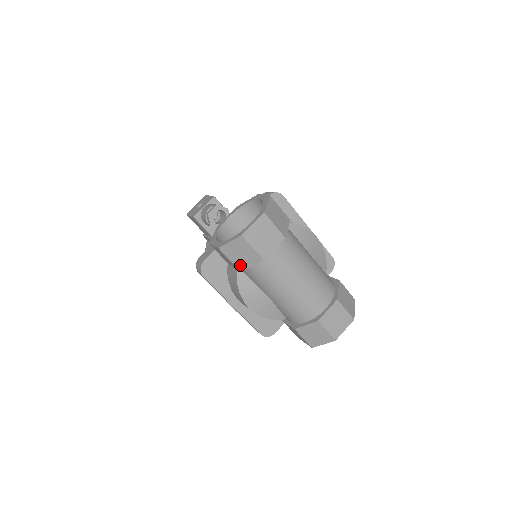
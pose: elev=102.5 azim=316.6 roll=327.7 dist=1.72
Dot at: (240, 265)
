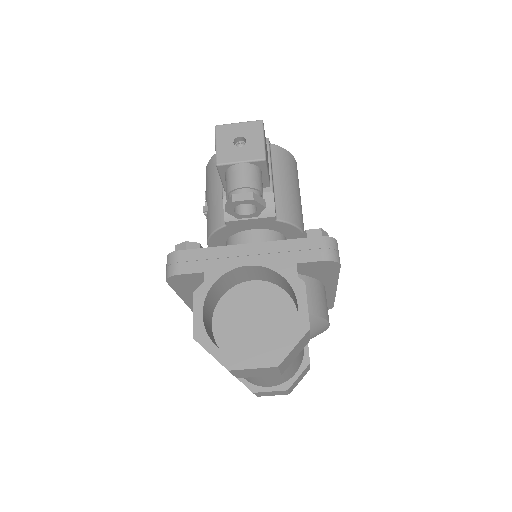
Dot at: occluded
